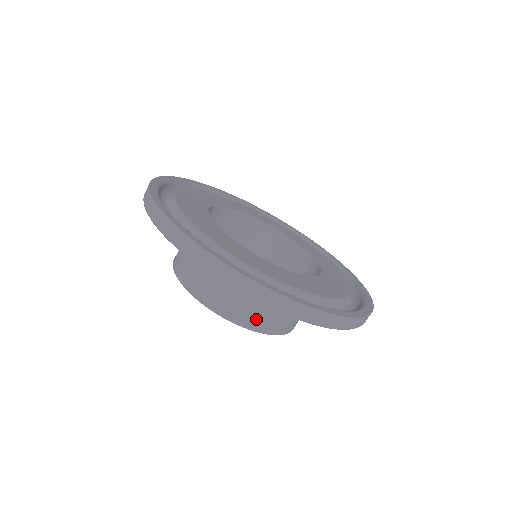
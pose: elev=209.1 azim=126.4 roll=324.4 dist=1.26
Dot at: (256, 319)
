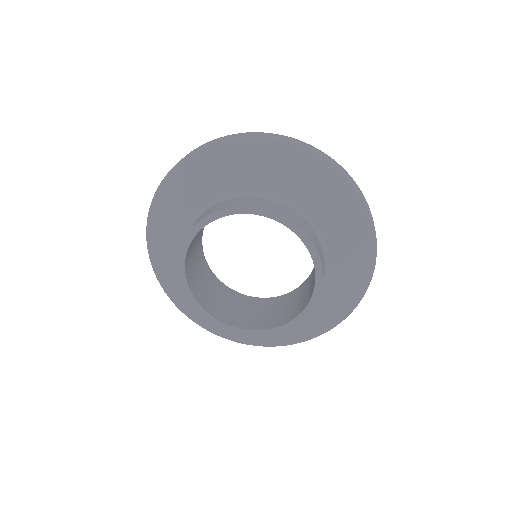
Dot at: (292, 216)
